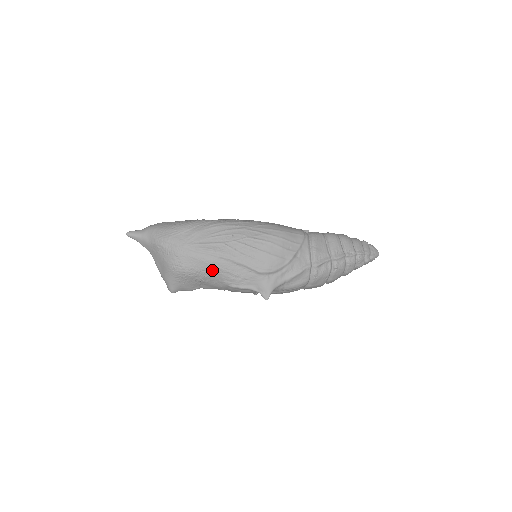
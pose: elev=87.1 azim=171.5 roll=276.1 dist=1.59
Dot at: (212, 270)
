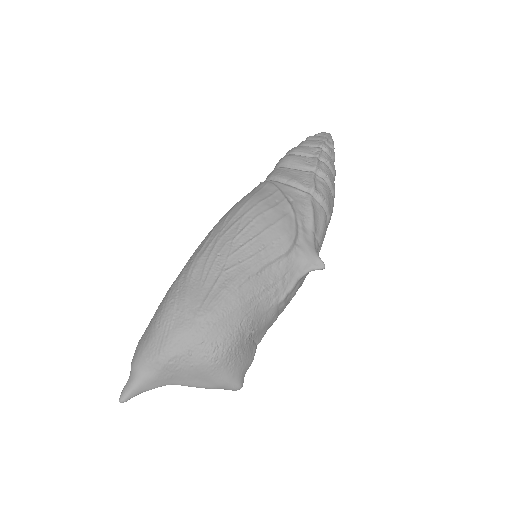
Dot at: (248, 309)
